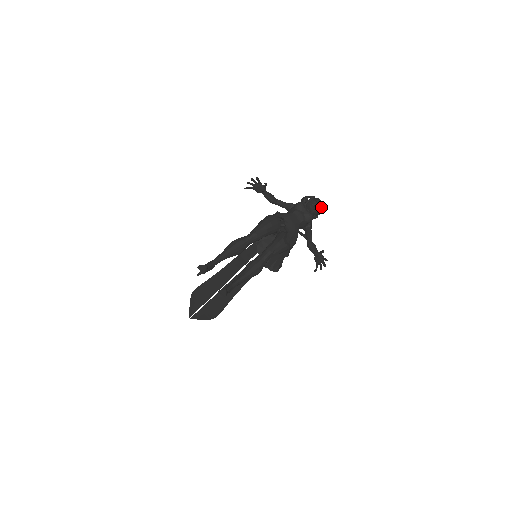
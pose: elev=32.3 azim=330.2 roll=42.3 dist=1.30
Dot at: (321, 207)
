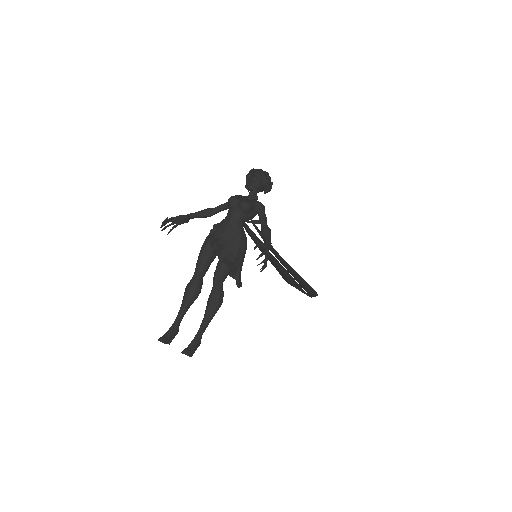
Dot at: (259, 179)
